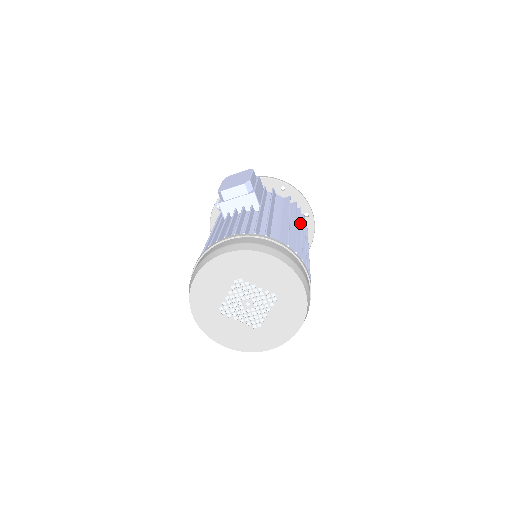
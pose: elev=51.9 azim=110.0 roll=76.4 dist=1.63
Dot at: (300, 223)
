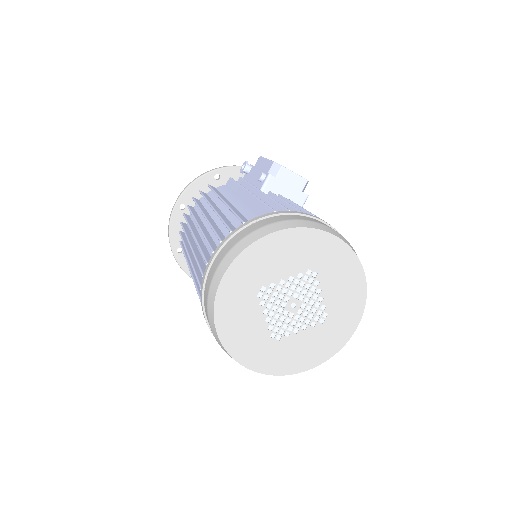
Dot at: occluded
